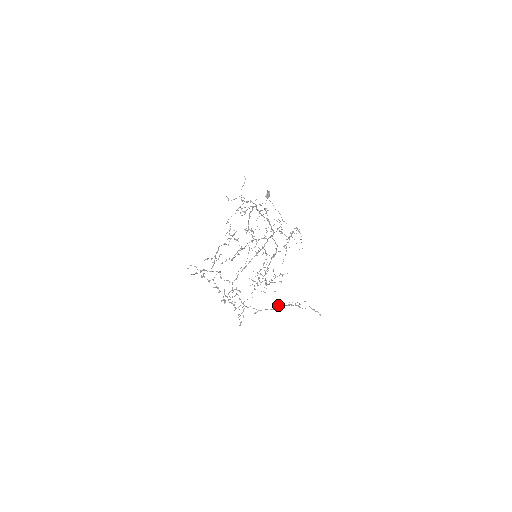
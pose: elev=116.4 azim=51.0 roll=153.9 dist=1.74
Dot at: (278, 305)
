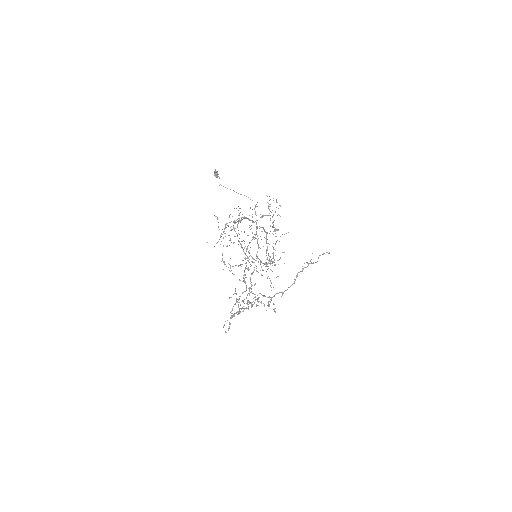
Dot at: (296, 277)
